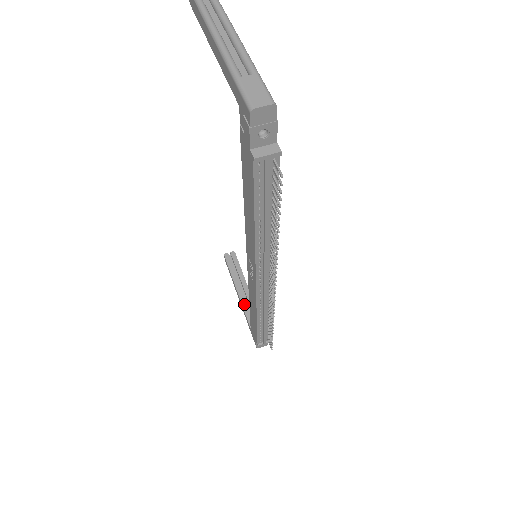
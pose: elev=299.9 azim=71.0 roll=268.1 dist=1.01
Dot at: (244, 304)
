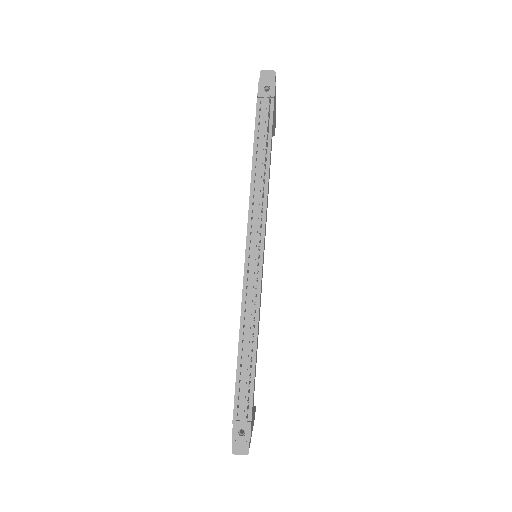
Dot at: occluded
